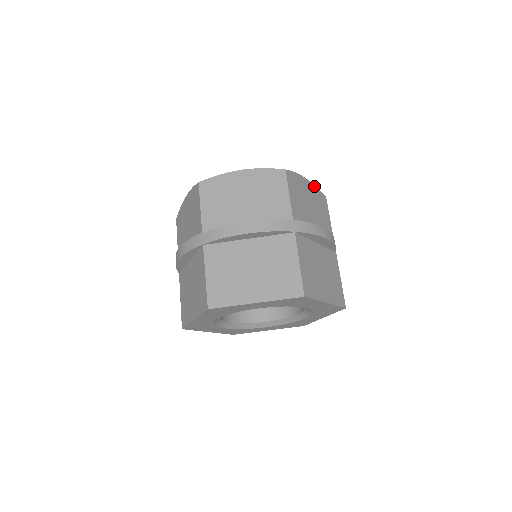
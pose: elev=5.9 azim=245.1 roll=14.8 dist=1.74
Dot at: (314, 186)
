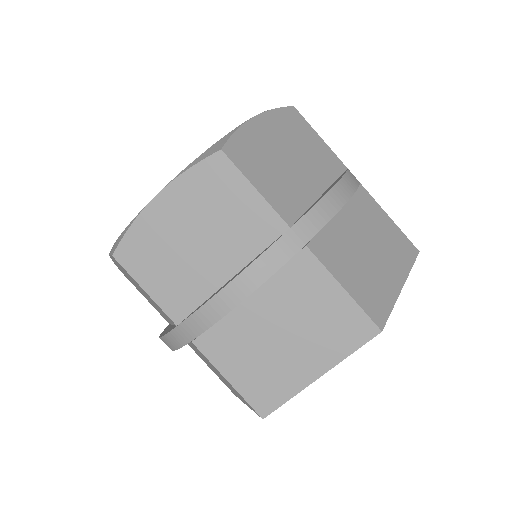
Dot at: occluded
